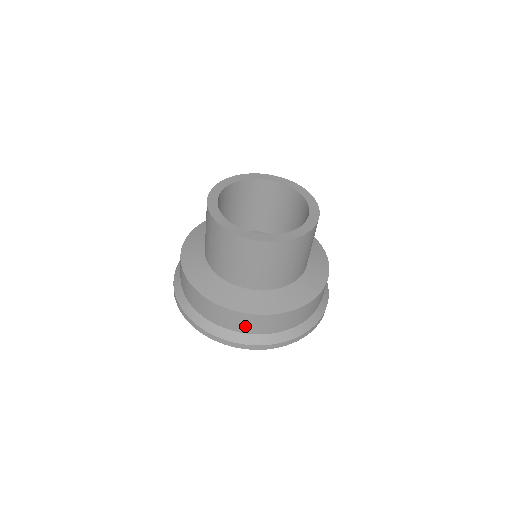
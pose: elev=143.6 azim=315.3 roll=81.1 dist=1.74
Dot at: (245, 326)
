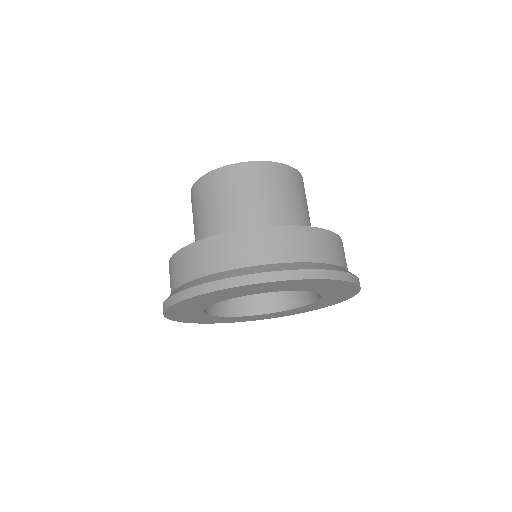
Dot at: (218, 259)
